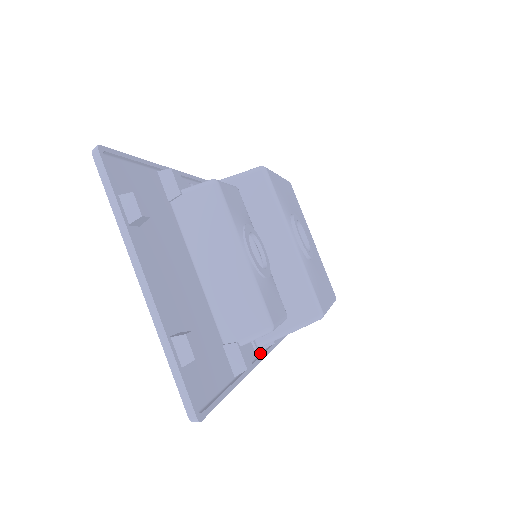
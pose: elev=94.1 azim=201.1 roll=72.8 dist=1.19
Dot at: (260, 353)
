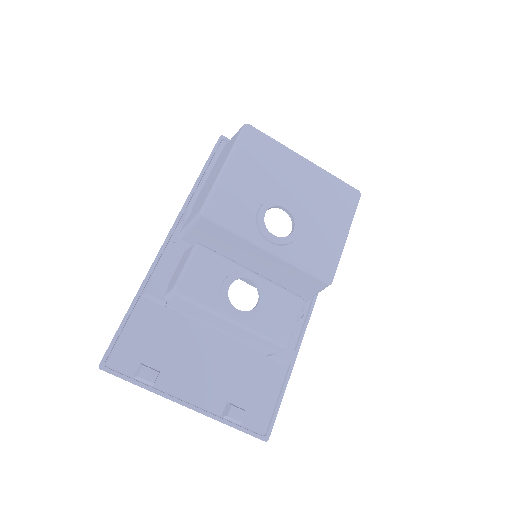
Dot at: (308, 306)
